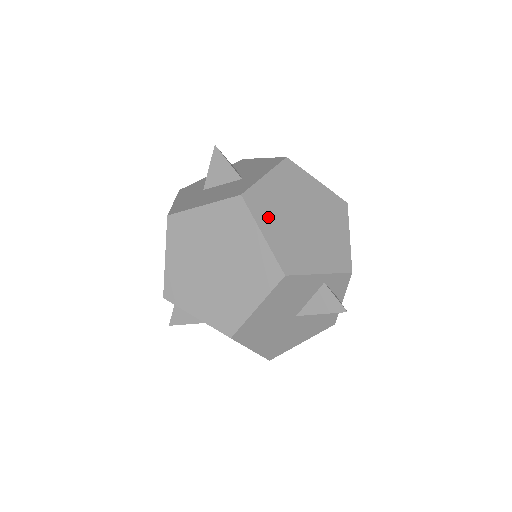
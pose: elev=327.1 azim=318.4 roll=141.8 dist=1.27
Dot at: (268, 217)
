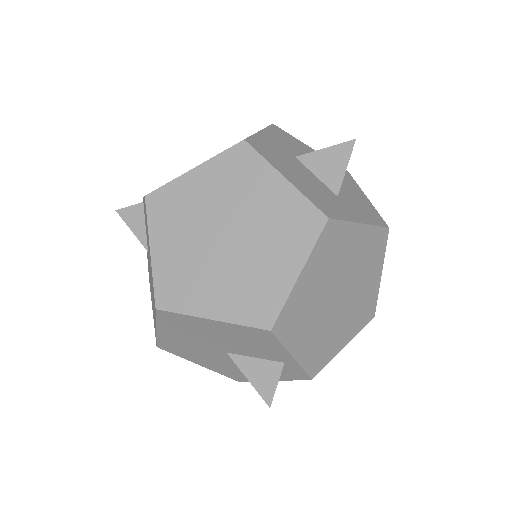
Dot at: (321, 263)
